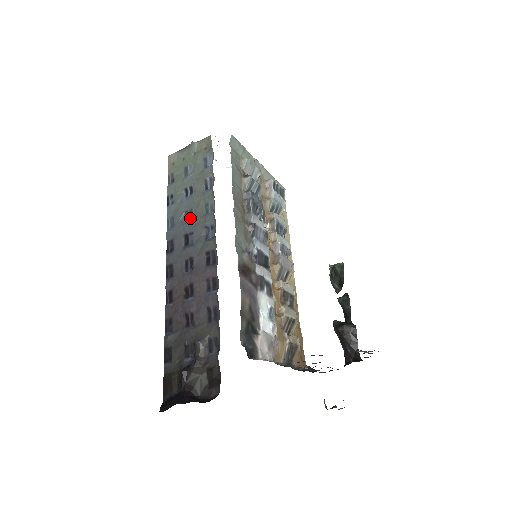
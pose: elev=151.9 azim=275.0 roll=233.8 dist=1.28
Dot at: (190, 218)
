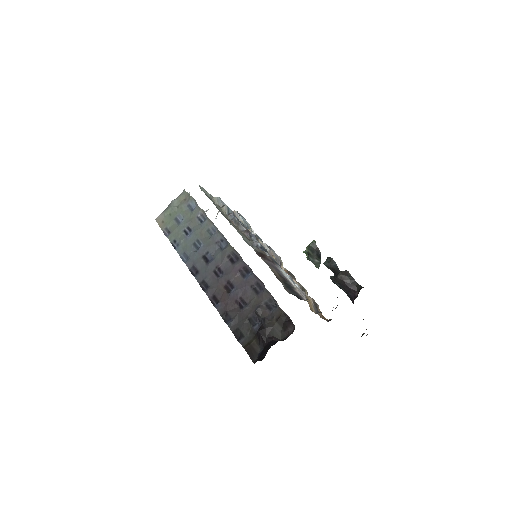
Dot at: (200, 245)
